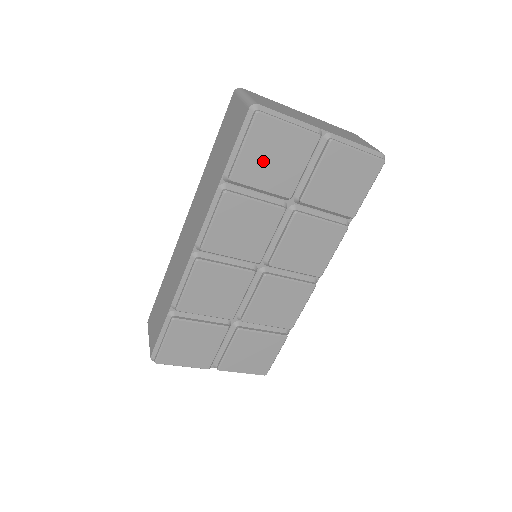
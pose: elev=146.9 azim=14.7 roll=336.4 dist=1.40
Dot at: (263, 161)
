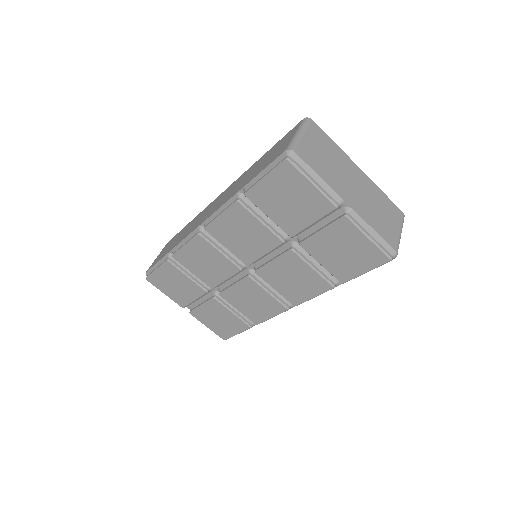
Dot at: (278, 197)
